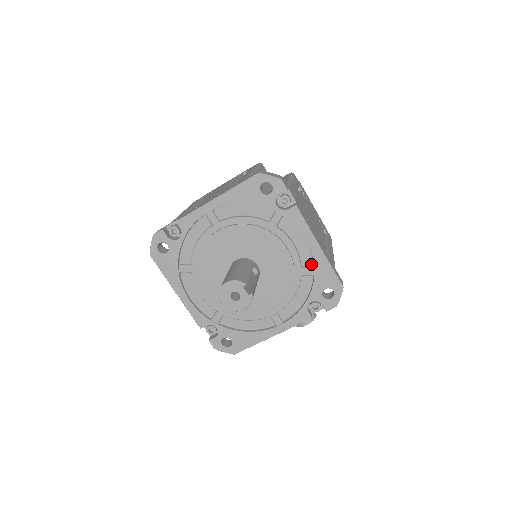
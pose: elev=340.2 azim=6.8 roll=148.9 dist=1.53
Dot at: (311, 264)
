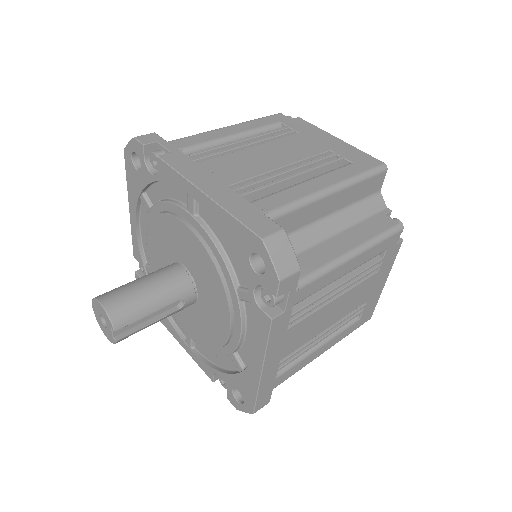
Dot at: (246, 363)
